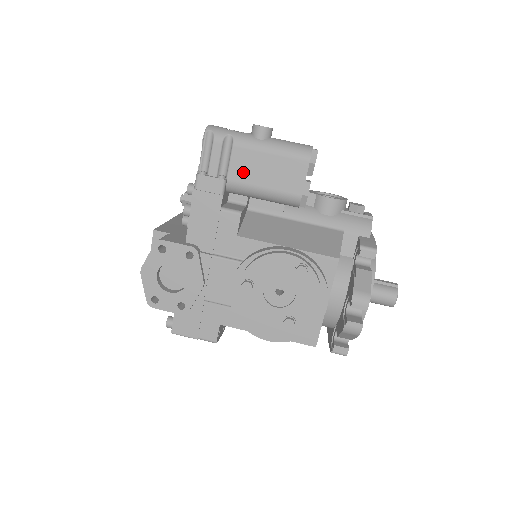
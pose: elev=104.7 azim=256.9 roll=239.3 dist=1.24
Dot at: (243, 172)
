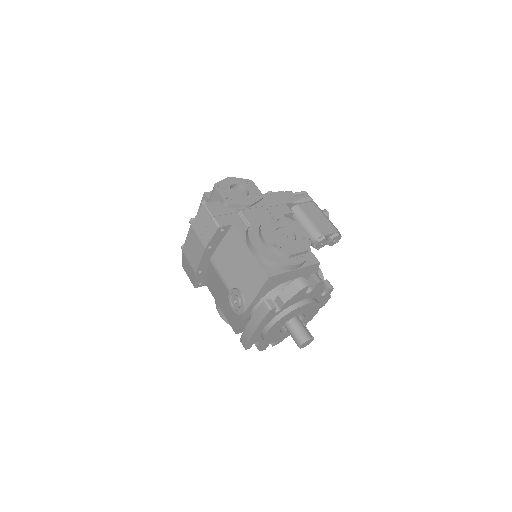
Dot at: (307, 209)
